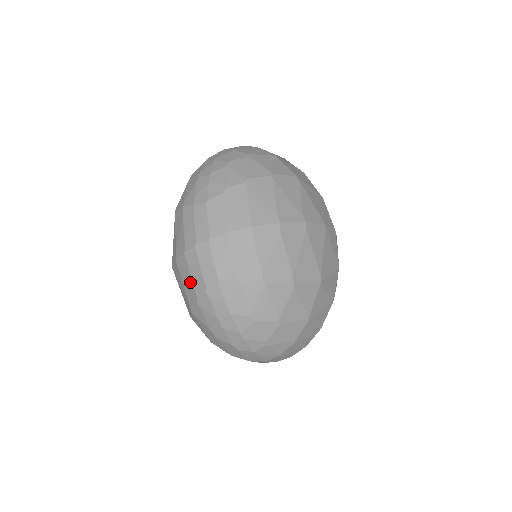
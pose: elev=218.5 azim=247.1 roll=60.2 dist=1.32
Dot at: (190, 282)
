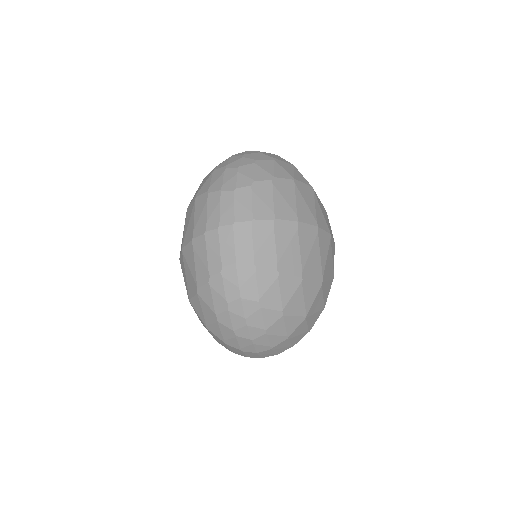
Dot at: (205, 262)
